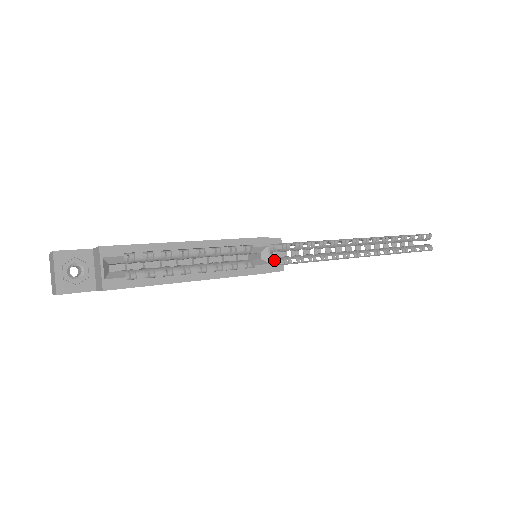
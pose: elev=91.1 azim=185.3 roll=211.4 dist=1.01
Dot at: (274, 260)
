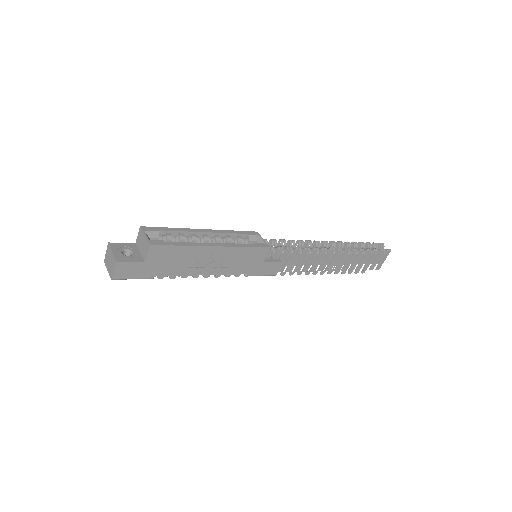
Dot at: occluded
